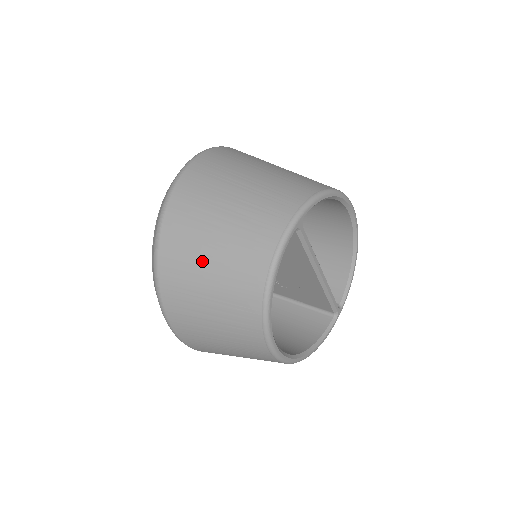
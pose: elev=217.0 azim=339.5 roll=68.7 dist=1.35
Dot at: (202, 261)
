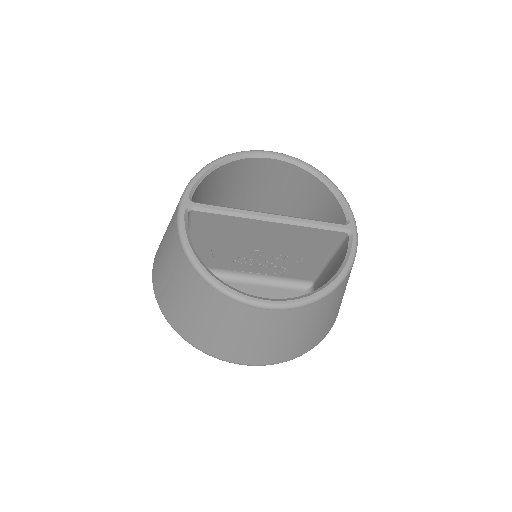
Dot at: (171, 291)
